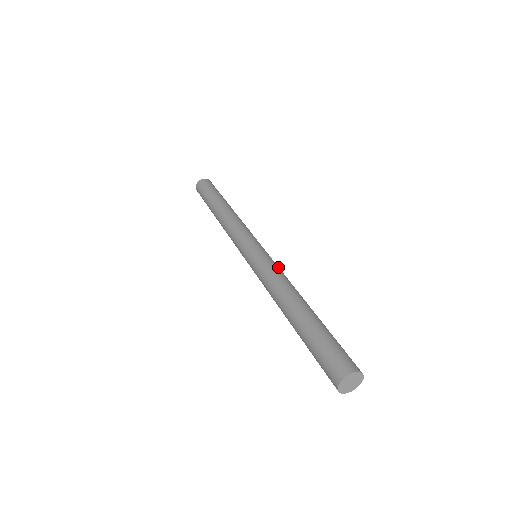
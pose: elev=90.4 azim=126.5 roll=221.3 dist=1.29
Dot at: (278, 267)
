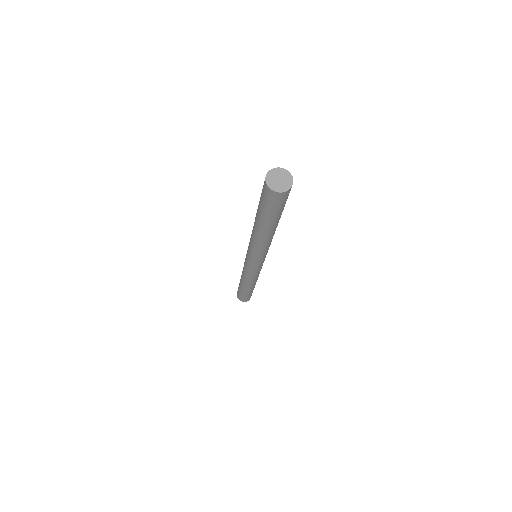
Dot at: occluded
